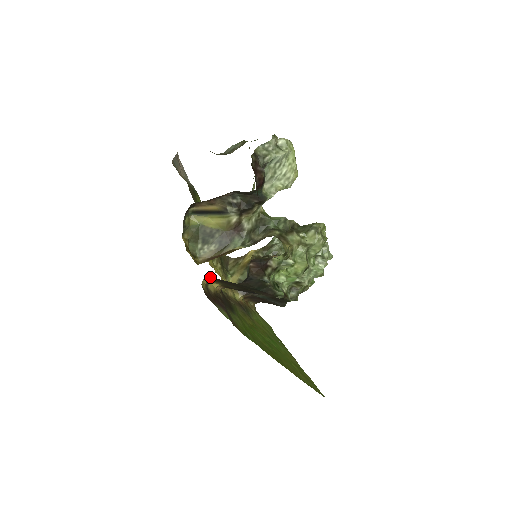
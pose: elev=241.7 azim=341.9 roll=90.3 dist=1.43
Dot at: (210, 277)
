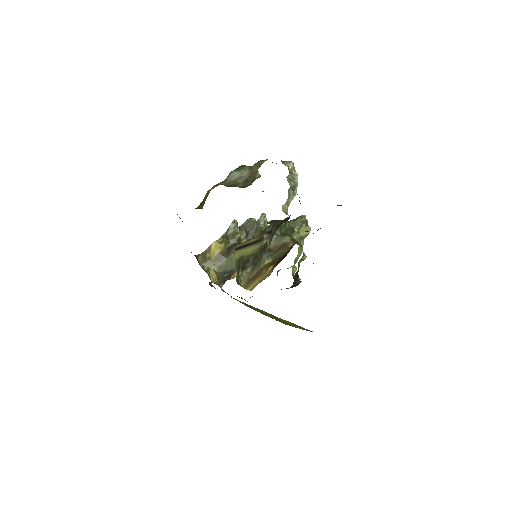
Dot at: occluded
